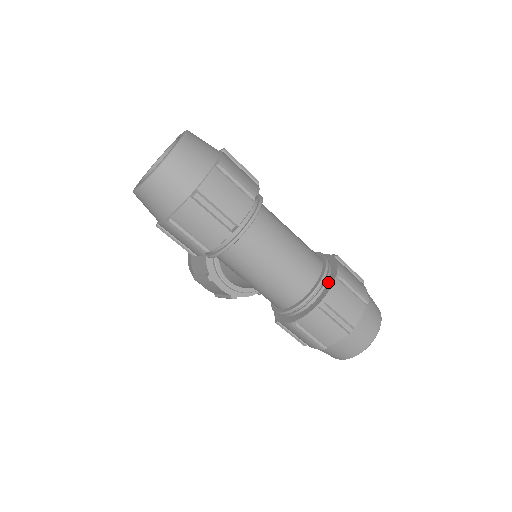
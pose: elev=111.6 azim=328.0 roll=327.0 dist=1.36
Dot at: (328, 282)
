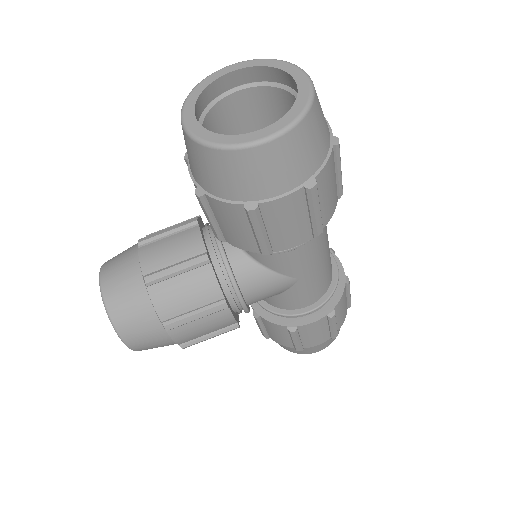
Dot at: occluded
